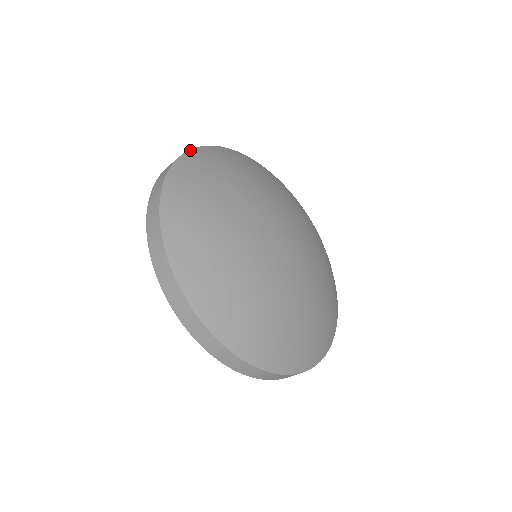
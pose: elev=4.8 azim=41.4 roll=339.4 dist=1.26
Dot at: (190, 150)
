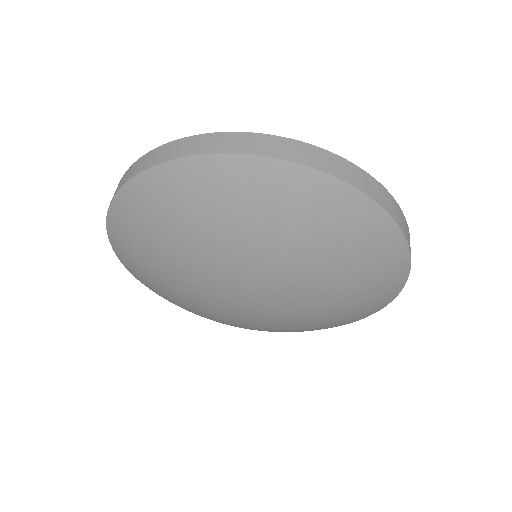
Dot at: occluded
